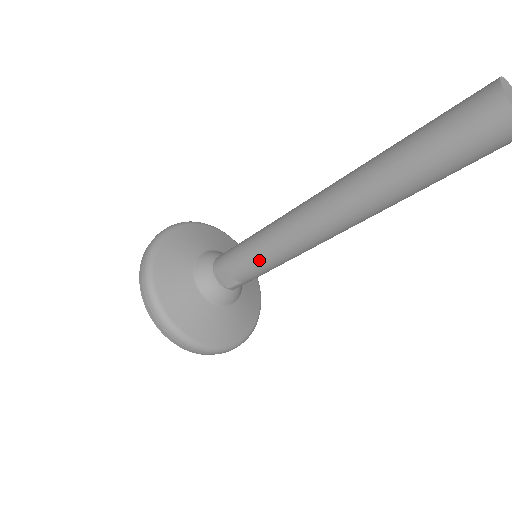
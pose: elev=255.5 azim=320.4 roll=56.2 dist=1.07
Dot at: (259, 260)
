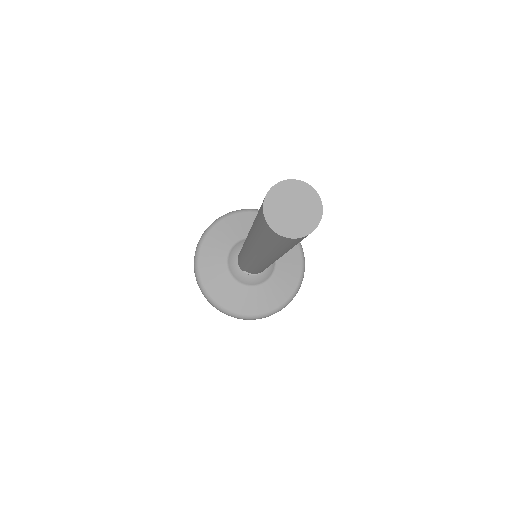
Dot at: occluded
